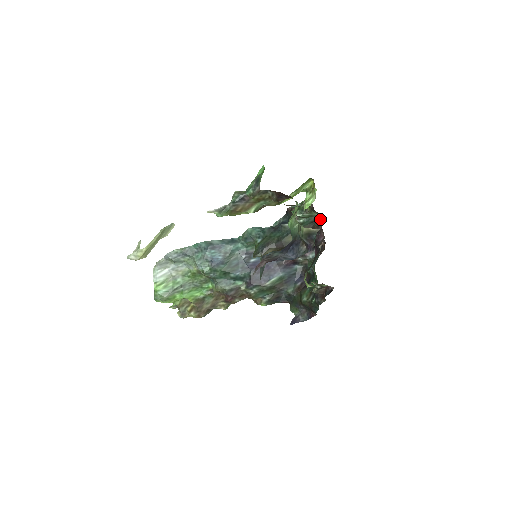
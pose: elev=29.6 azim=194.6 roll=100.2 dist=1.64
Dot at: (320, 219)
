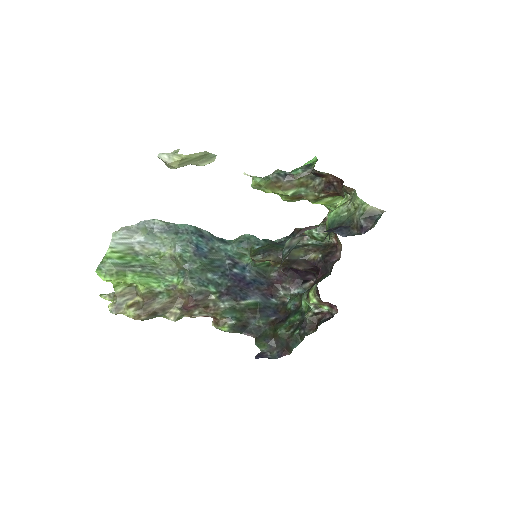
Dot at: (334, 244)
